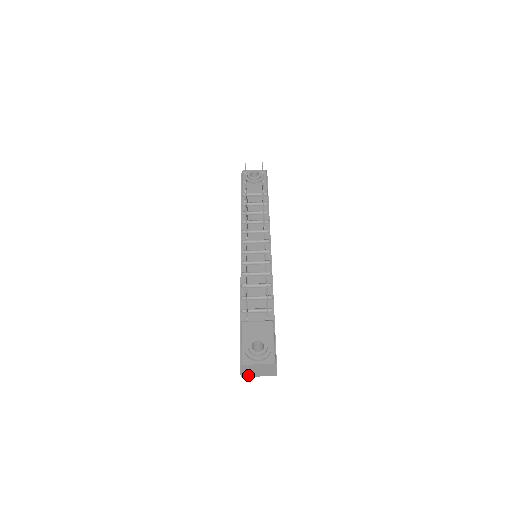
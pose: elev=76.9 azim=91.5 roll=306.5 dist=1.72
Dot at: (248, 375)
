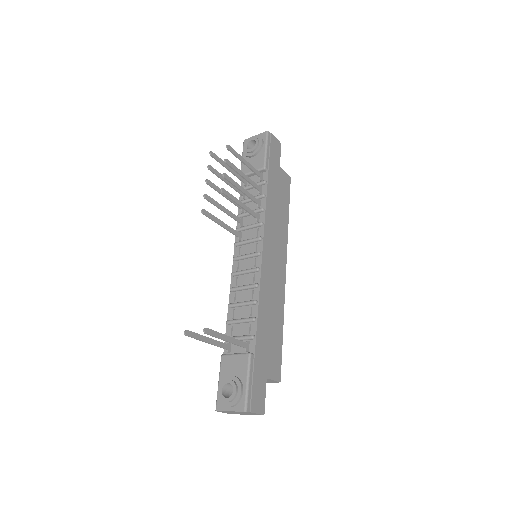
Dot at: occluded
